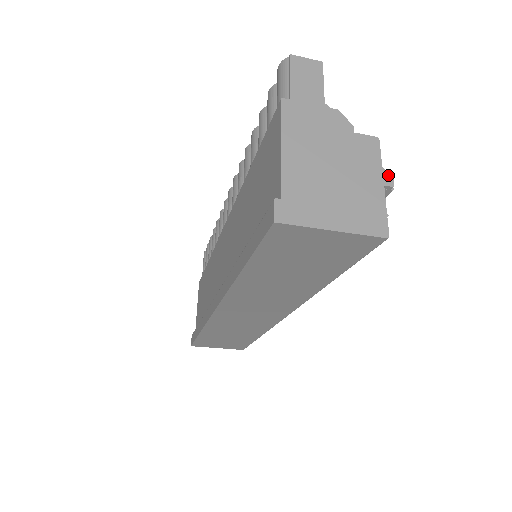
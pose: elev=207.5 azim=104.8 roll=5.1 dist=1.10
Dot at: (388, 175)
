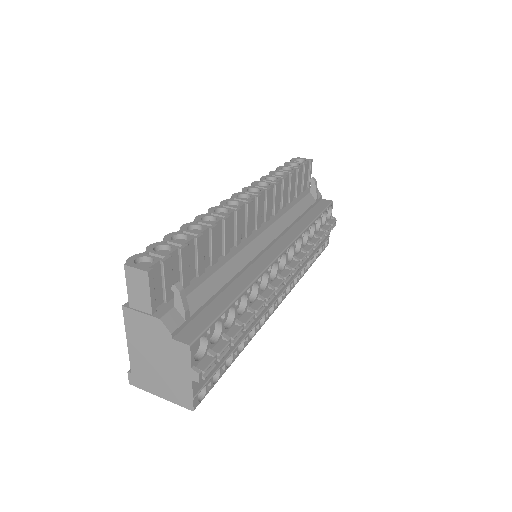
Dot at: (195, 374)
